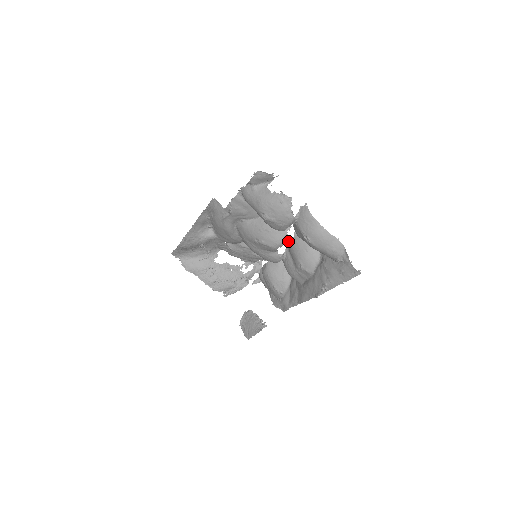
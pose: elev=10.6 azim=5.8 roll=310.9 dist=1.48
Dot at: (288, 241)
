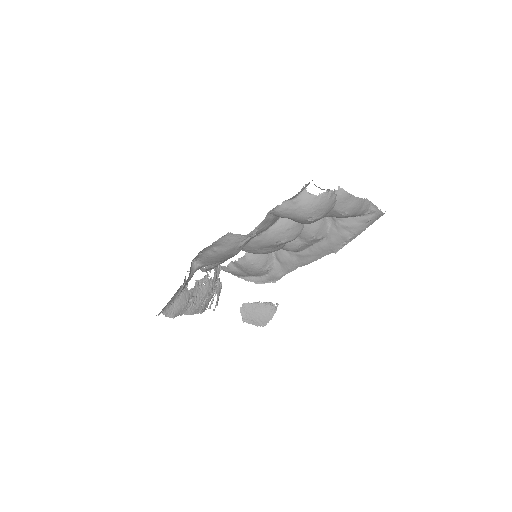
Dot at: occluded
